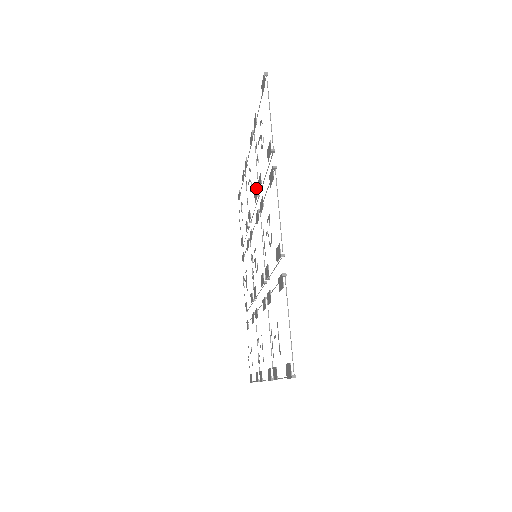
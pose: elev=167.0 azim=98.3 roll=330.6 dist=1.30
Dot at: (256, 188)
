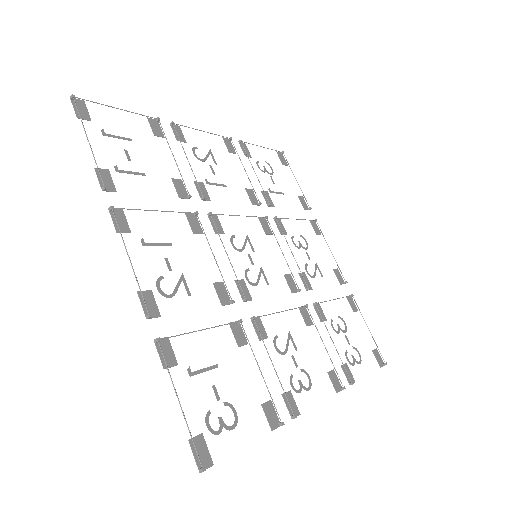
Dot at: (279, 219)
